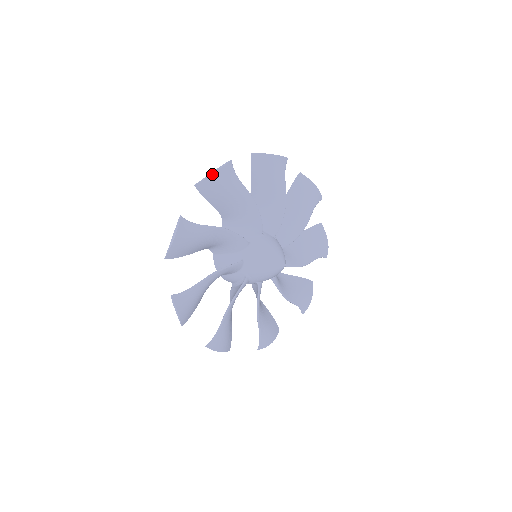
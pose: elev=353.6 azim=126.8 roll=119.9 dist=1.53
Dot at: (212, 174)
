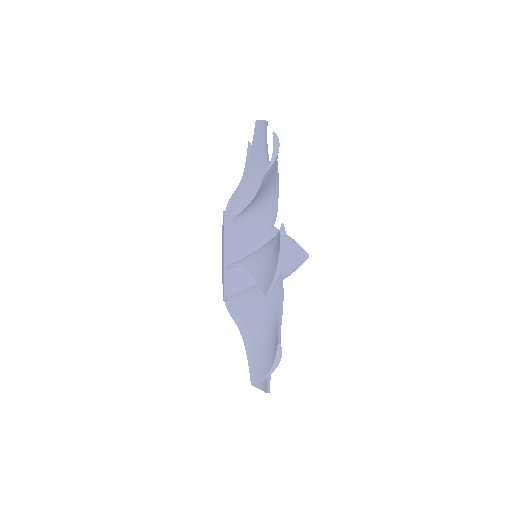
Dot at: (266, 121)
